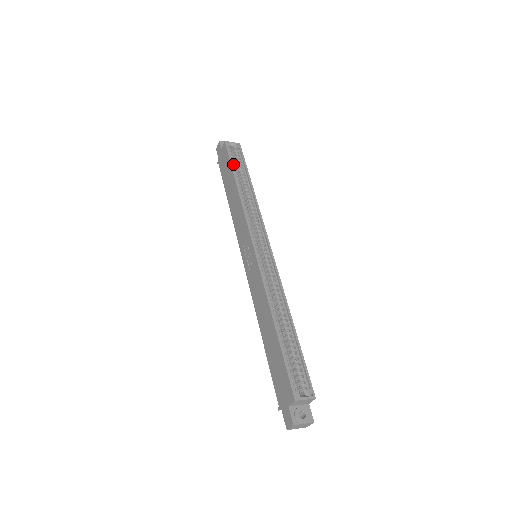
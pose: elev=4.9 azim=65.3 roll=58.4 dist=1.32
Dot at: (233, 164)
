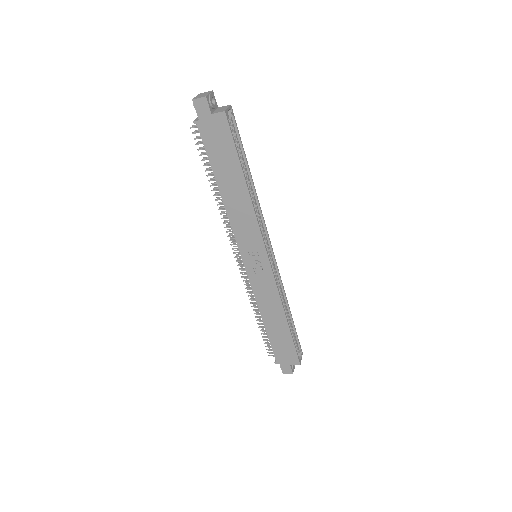
Dot at: (233, 147)
